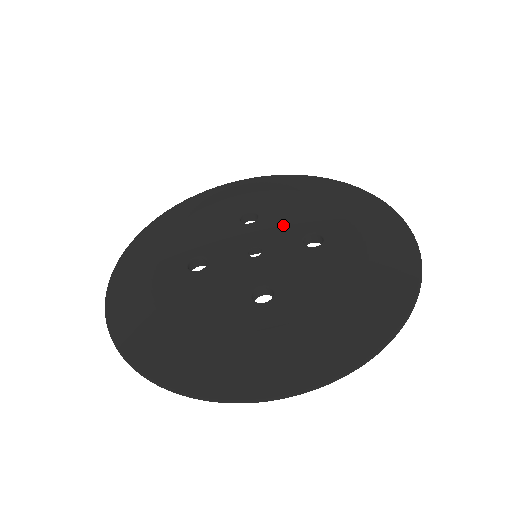
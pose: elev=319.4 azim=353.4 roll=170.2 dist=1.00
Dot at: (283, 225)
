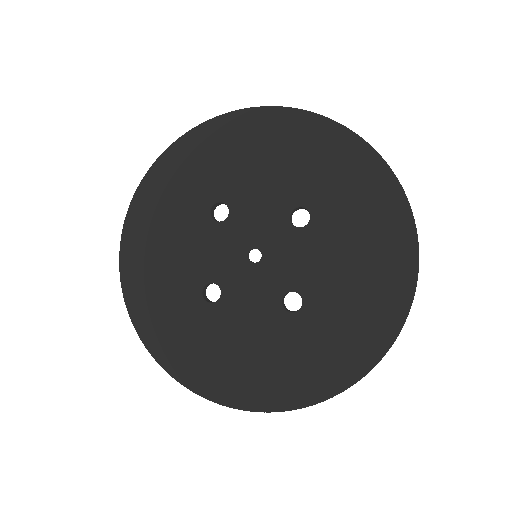
Dot at: (260, 209)
